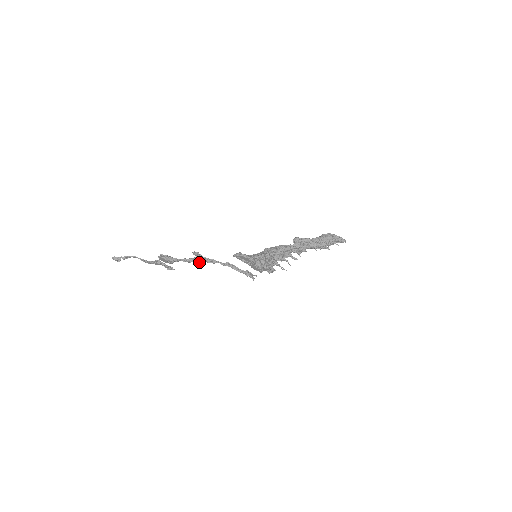
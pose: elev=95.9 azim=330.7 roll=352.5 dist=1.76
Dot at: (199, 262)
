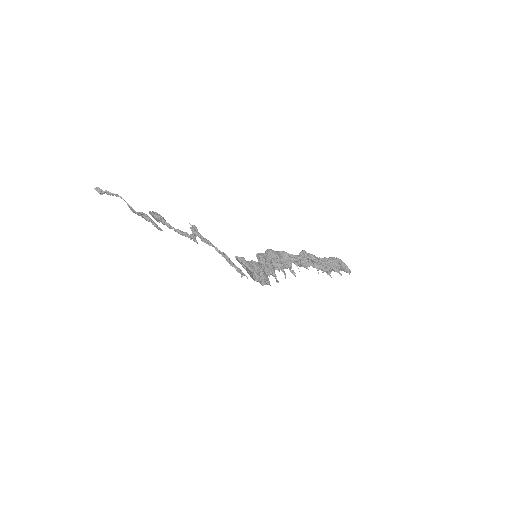
Dot at: (193, 240)
